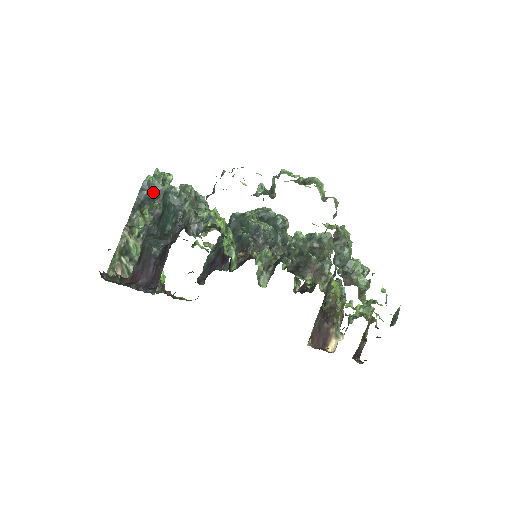
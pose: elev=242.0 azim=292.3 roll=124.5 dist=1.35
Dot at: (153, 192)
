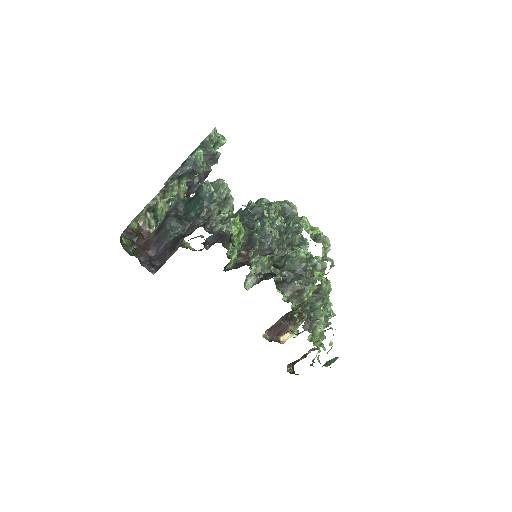
Dot at: (196, 168)
